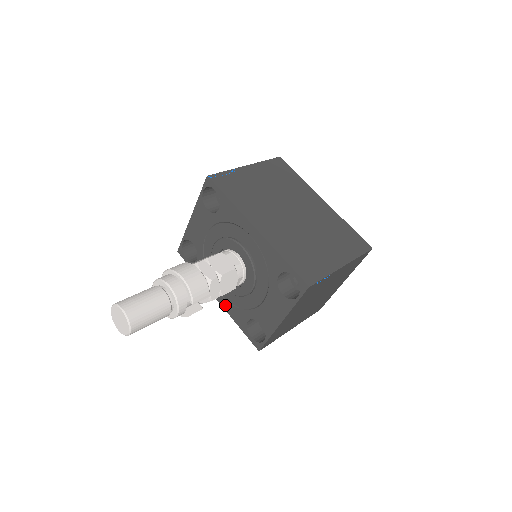
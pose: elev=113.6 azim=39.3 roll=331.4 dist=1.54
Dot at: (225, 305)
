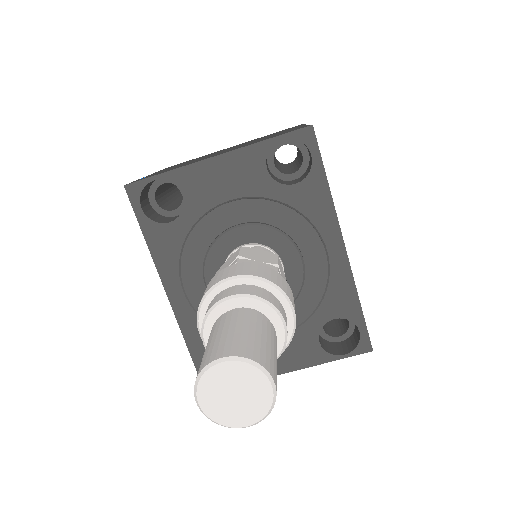
Dot at: (183, 312)
